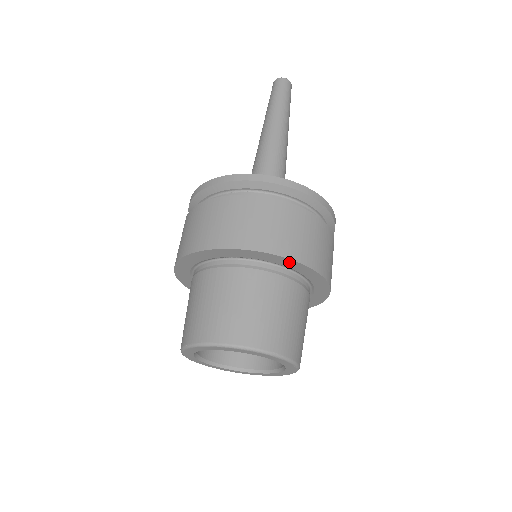
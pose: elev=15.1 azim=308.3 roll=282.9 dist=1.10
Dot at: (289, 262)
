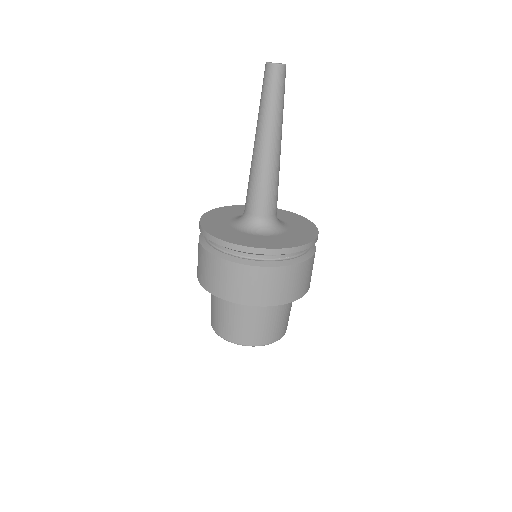
Dot at: occluded
